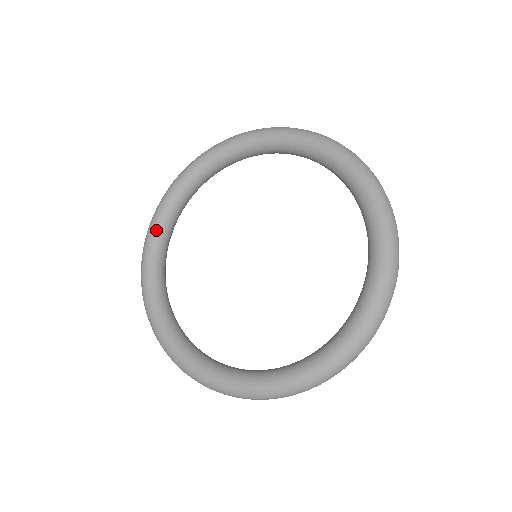
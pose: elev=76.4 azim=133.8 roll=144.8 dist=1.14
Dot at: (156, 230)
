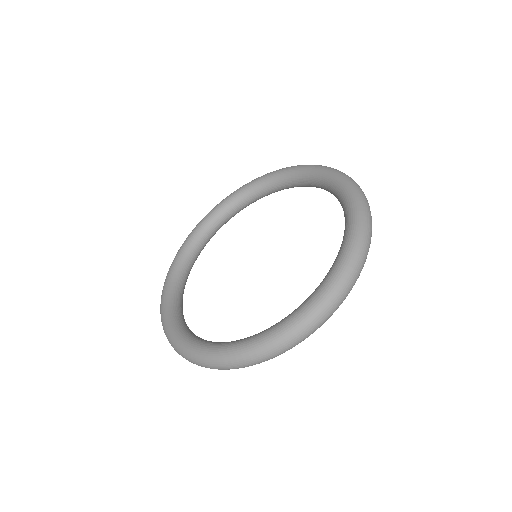
Dot at: (185, 246)
